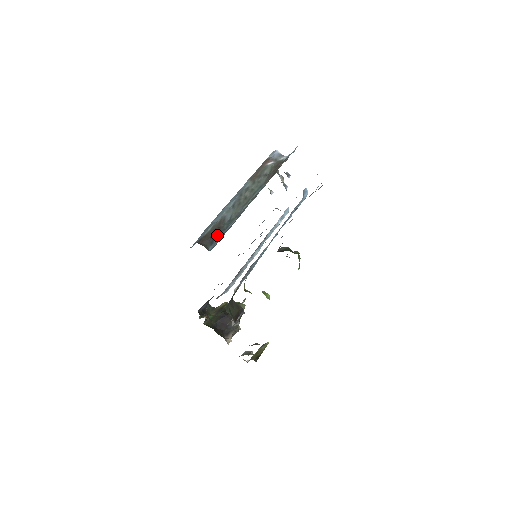
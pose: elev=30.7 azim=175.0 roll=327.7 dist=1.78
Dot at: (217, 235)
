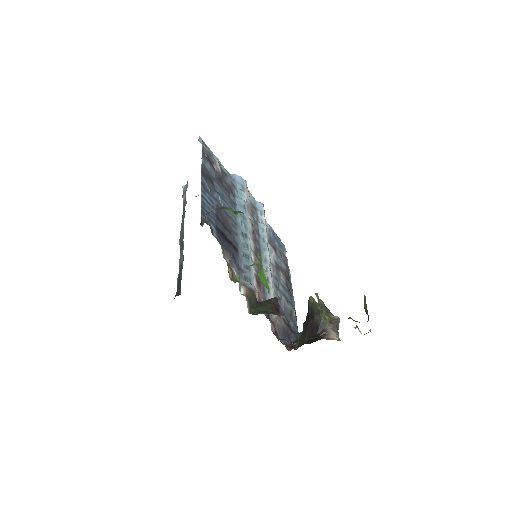
Dot at: (180, 279)
